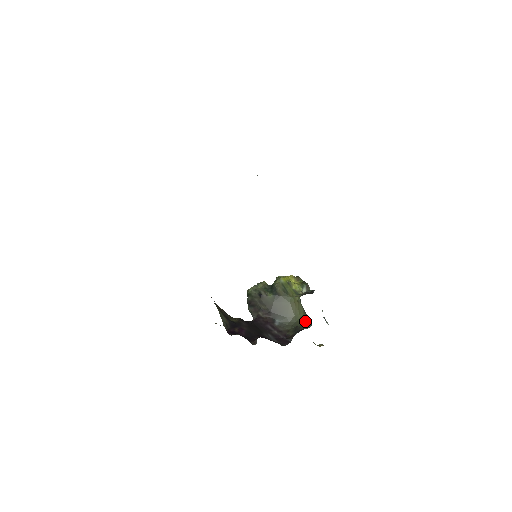
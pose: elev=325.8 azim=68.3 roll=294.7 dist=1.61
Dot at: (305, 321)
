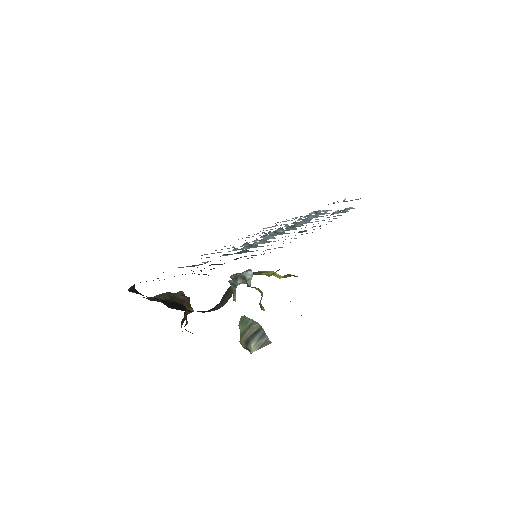
Dot at: occluded
